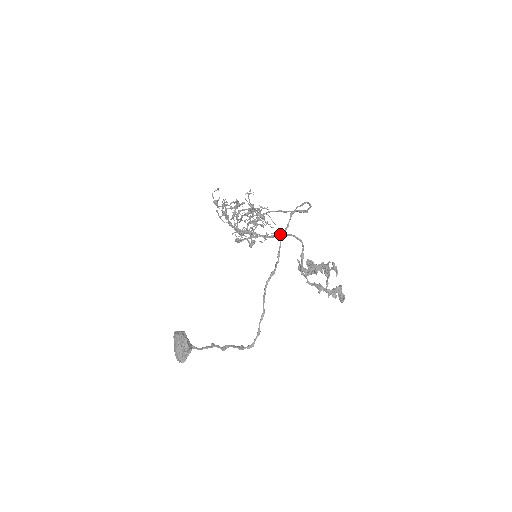
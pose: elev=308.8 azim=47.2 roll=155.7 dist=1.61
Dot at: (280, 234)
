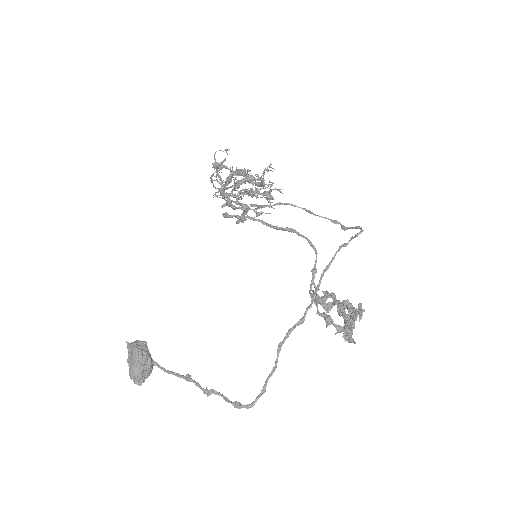
Dot at: (289, 230)
